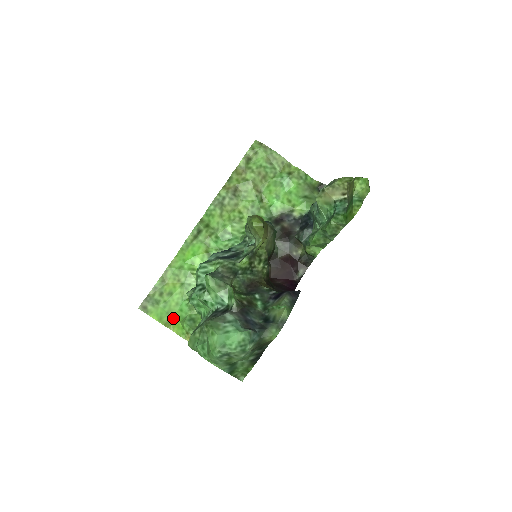
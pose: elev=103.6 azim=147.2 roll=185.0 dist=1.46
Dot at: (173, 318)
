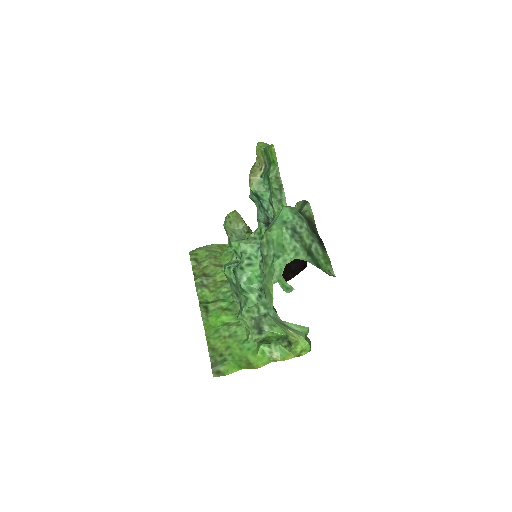
Dot at: (249, 361)
